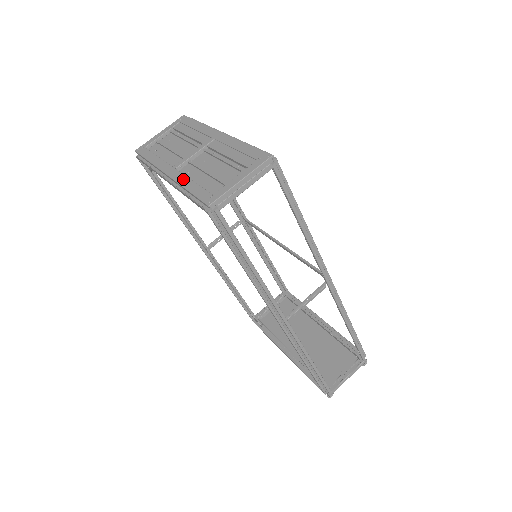
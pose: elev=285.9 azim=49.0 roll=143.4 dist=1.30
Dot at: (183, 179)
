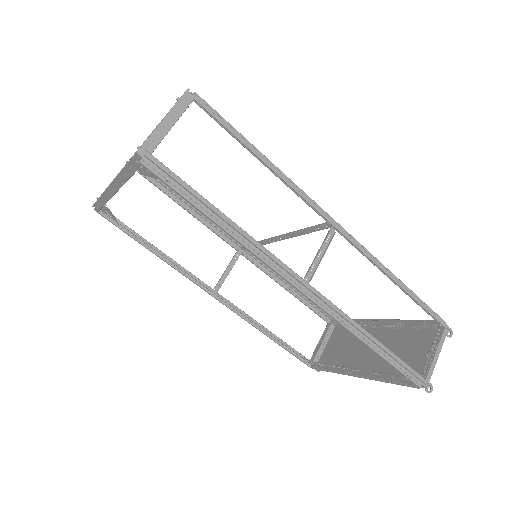
Dot at: occluded
